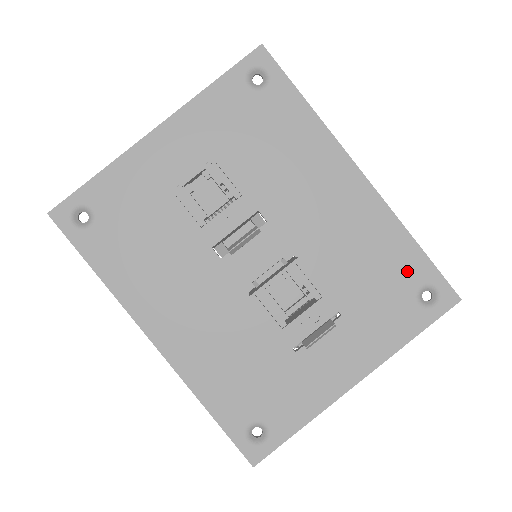
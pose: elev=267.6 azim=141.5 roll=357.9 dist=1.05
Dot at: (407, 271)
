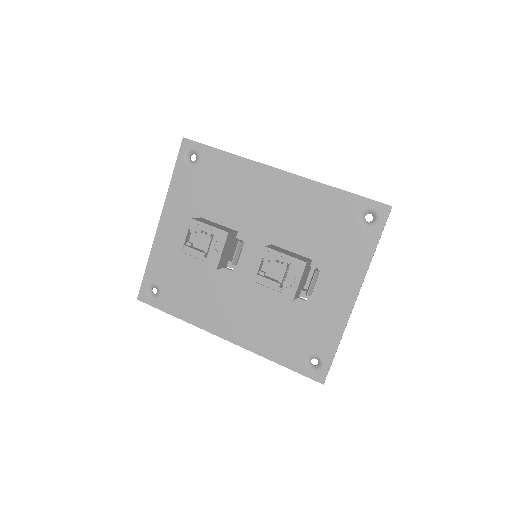
Dot at: (344, 211)
